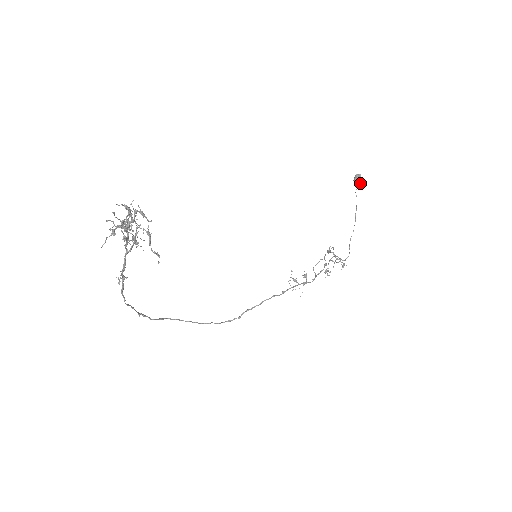
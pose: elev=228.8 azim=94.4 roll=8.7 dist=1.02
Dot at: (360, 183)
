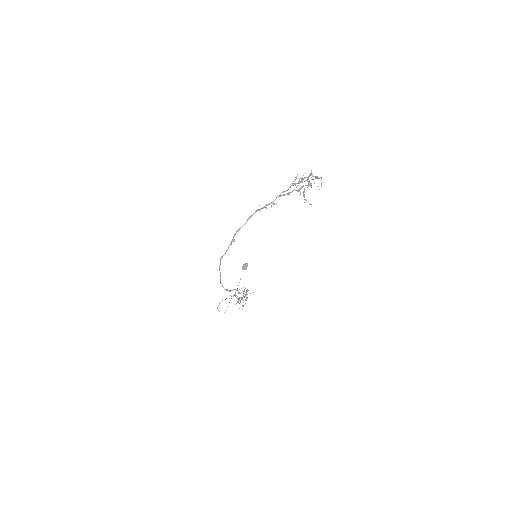
Dot at: (245, 269)
